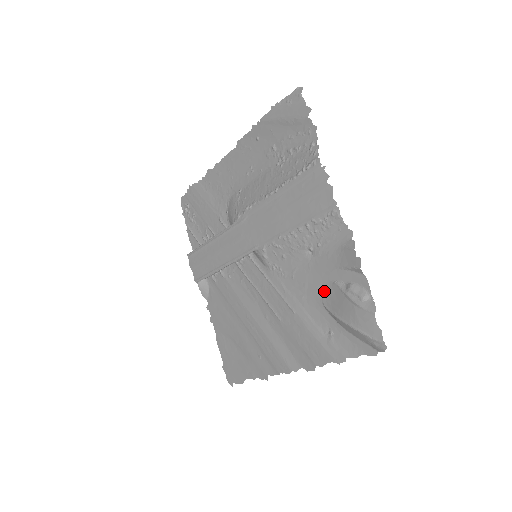
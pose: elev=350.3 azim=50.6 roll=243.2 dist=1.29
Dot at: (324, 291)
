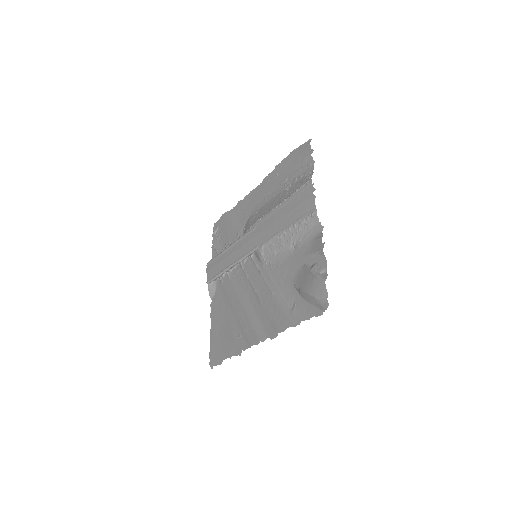
Dot at: (297, 274)
